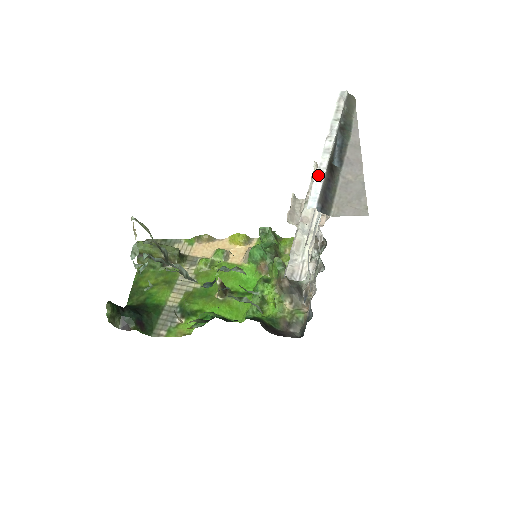
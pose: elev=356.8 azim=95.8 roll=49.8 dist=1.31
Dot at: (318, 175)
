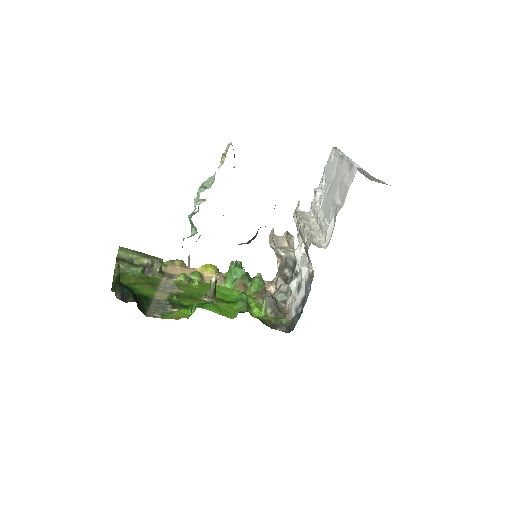
Dot at: (352, 162)
